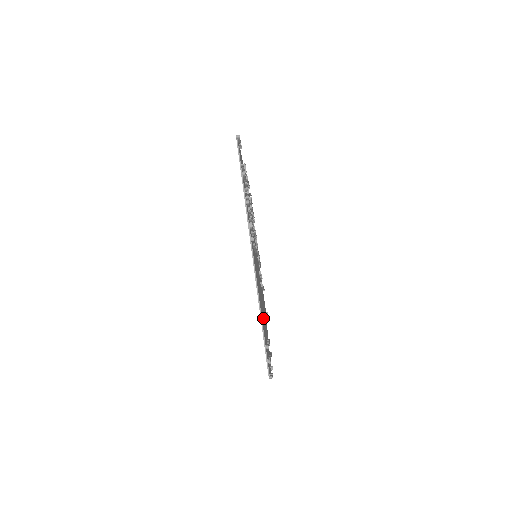
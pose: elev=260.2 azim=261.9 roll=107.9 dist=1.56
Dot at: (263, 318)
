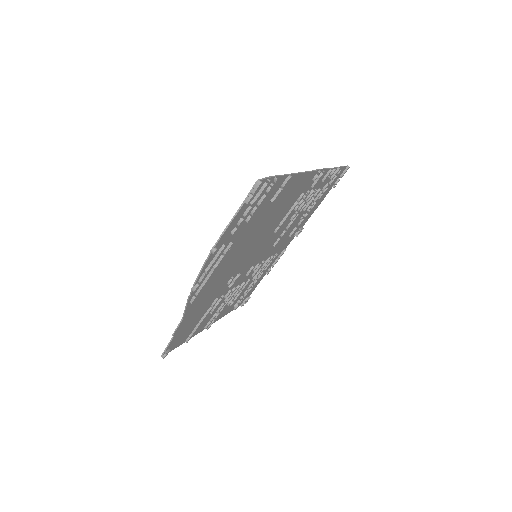
Dot at: (290, 176)
